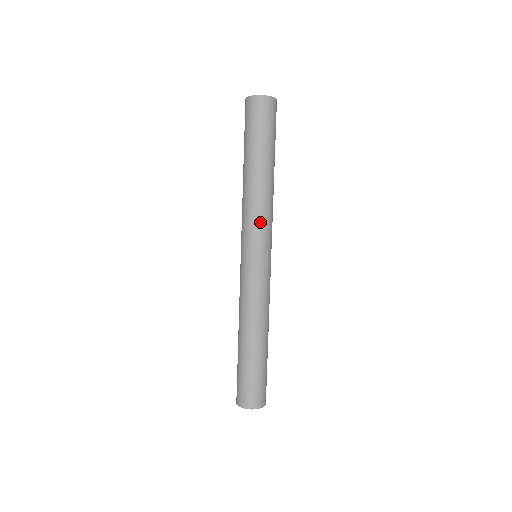
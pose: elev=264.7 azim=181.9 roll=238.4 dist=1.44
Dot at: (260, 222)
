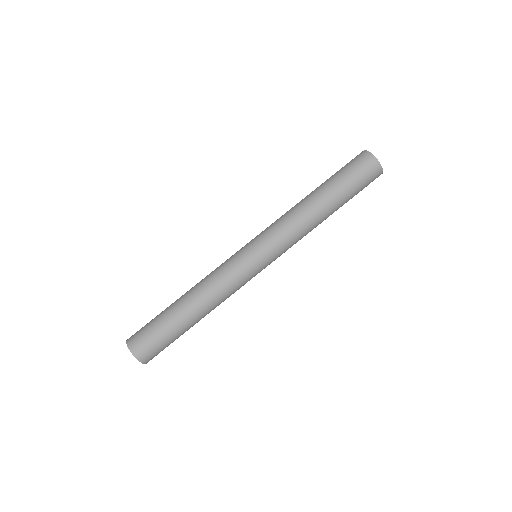
Dot at: (282, 231)
